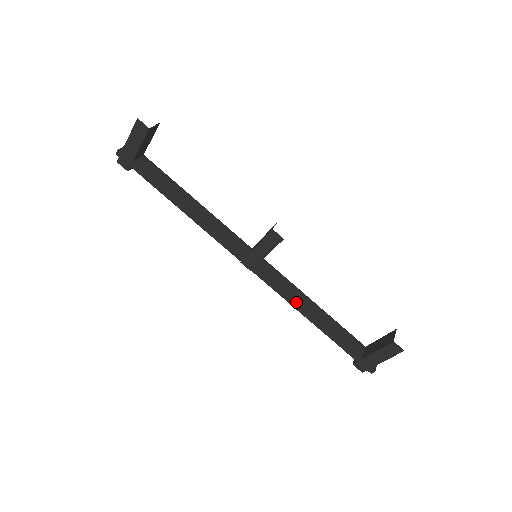
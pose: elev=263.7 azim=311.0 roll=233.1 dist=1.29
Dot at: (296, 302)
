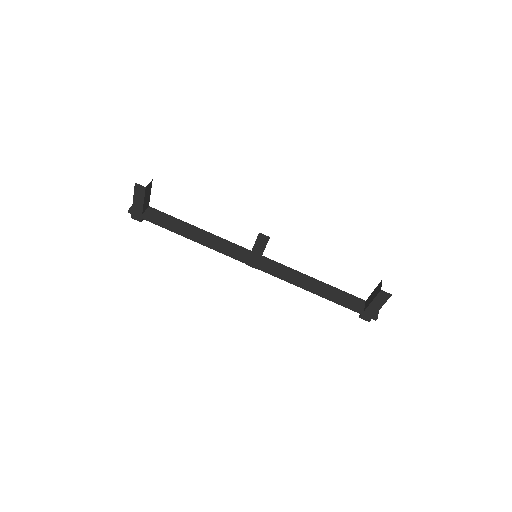
Dot at: (298, 282)
